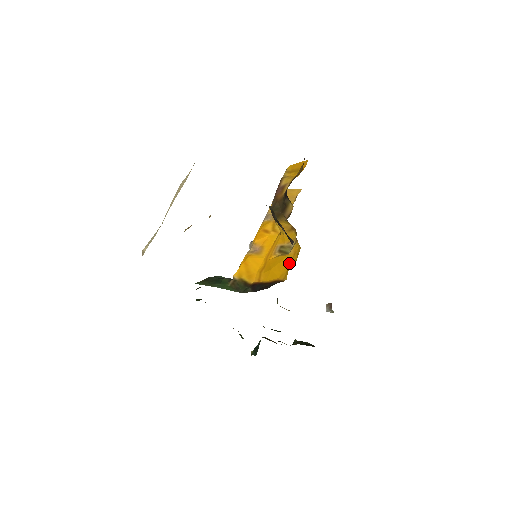
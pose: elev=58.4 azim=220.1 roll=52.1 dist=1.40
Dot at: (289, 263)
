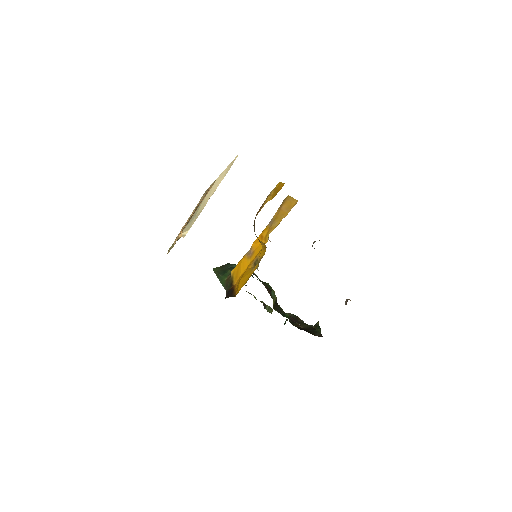
Dot at: (246, 281)
